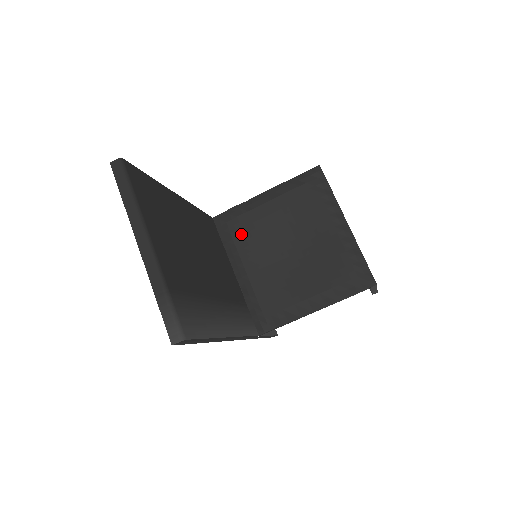
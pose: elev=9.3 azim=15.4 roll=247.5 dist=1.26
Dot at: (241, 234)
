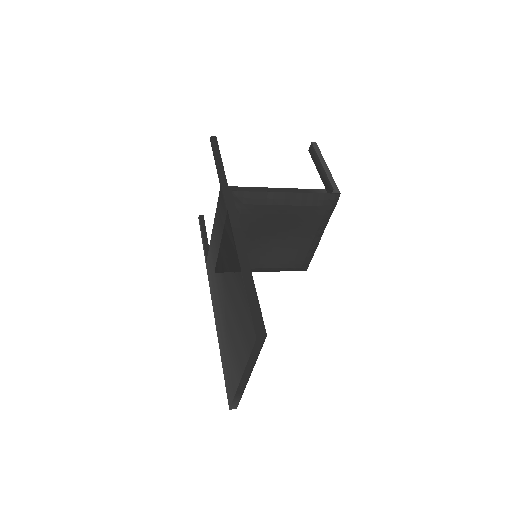
Dot at: (249, 218)
